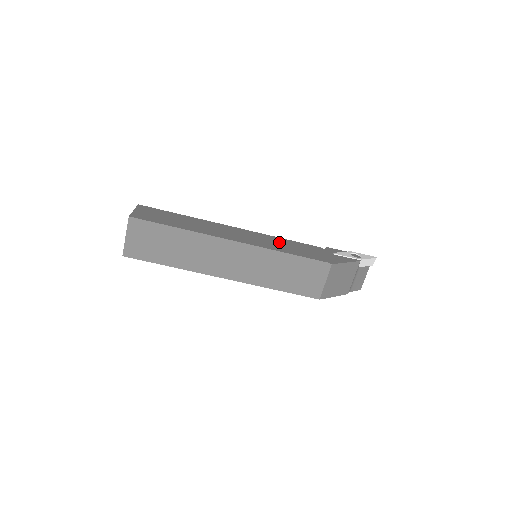
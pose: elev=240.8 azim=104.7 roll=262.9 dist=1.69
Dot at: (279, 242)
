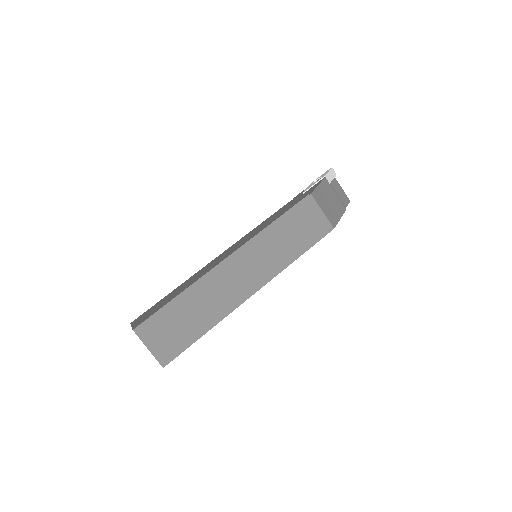
Dot at: (259, 227)
